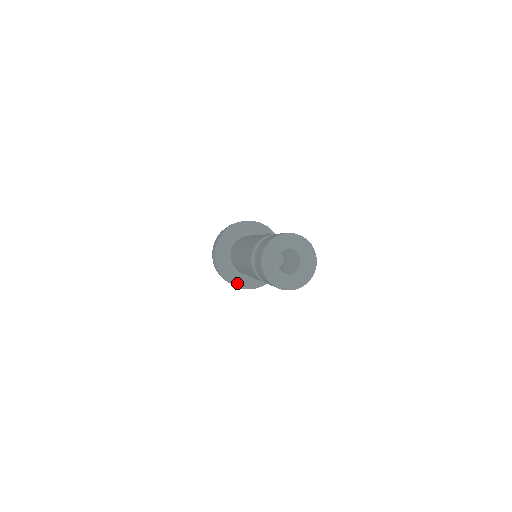
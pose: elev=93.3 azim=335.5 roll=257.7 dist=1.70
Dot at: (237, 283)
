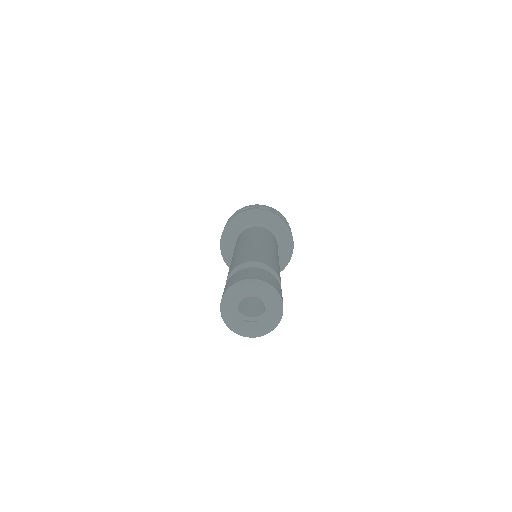
Dot at: occluded
